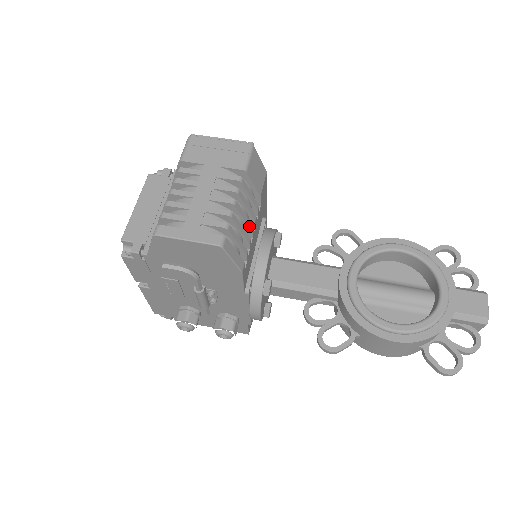
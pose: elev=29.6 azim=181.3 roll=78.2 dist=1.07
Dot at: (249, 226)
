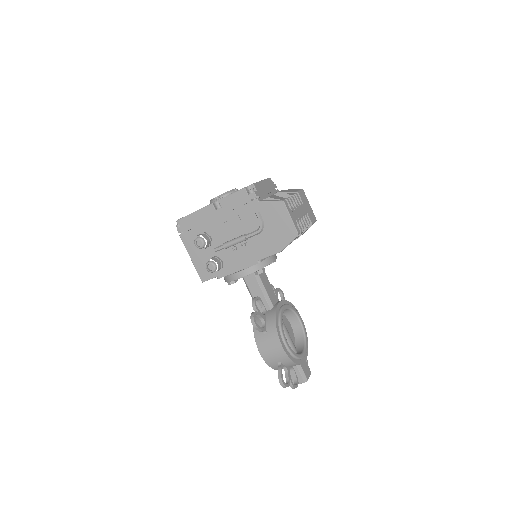
Dot at: occluded
